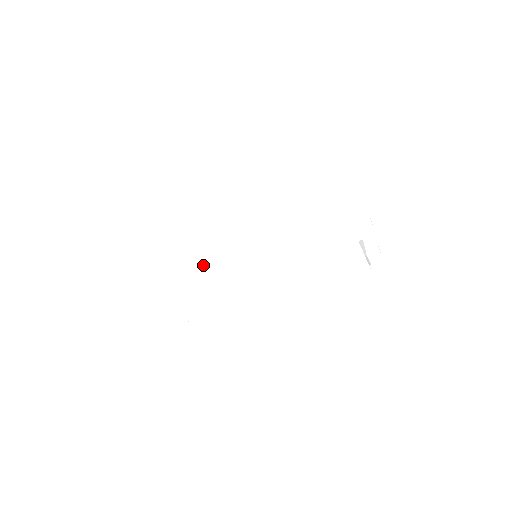
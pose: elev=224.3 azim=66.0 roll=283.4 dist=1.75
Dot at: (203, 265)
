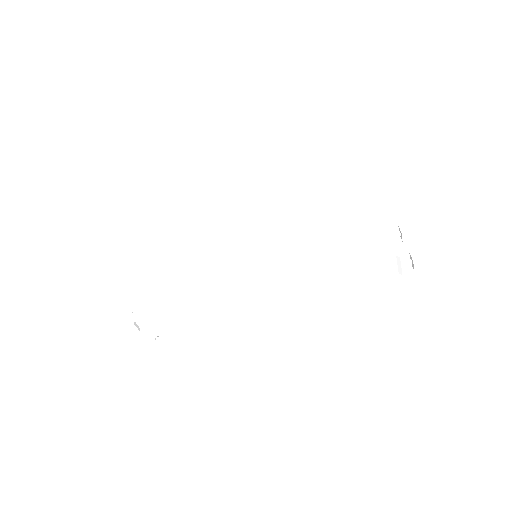
Dot at: (189, 251)
